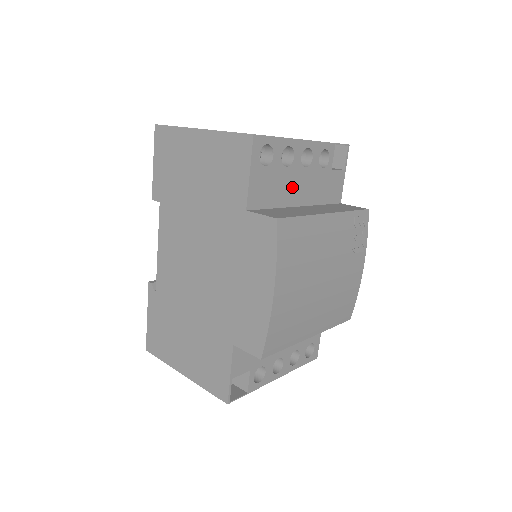
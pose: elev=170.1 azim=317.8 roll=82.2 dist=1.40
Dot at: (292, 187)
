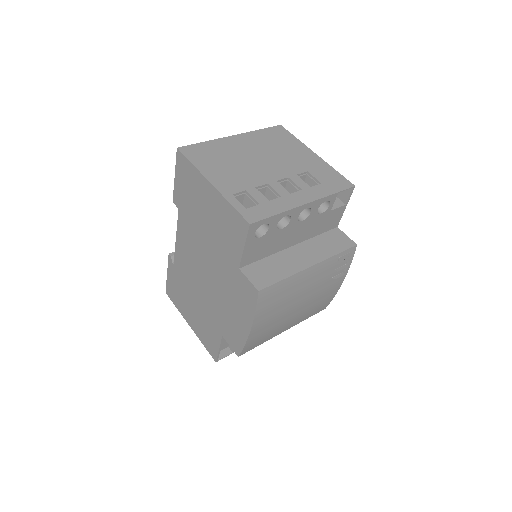
Dot at: (286, 238)
